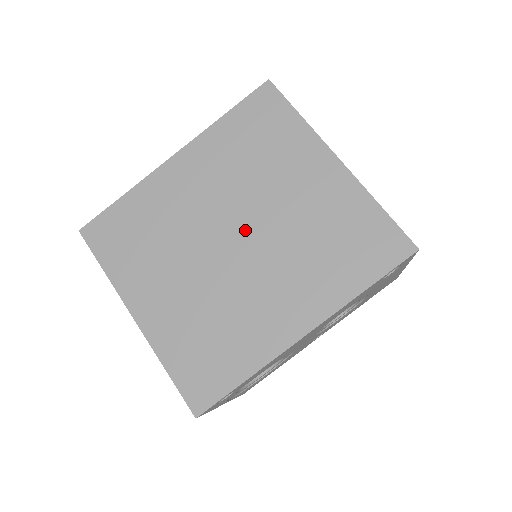
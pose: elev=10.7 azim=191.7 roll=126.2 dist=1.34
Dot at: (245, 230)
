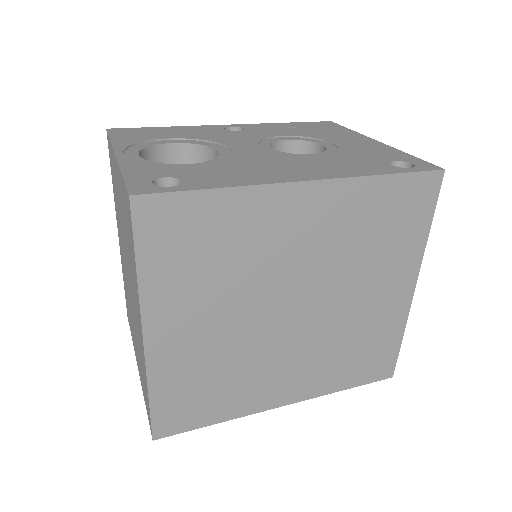
Dot at: (309, 306)
